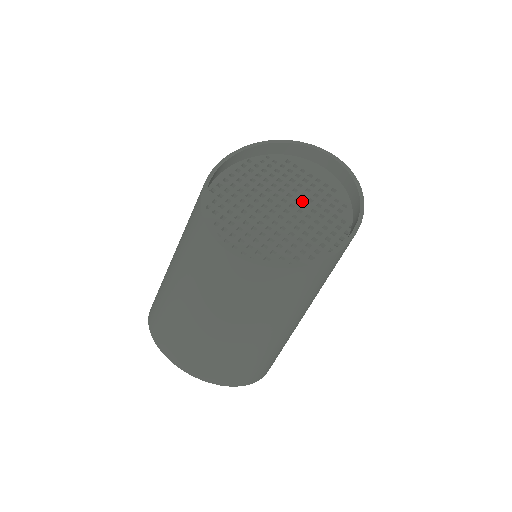
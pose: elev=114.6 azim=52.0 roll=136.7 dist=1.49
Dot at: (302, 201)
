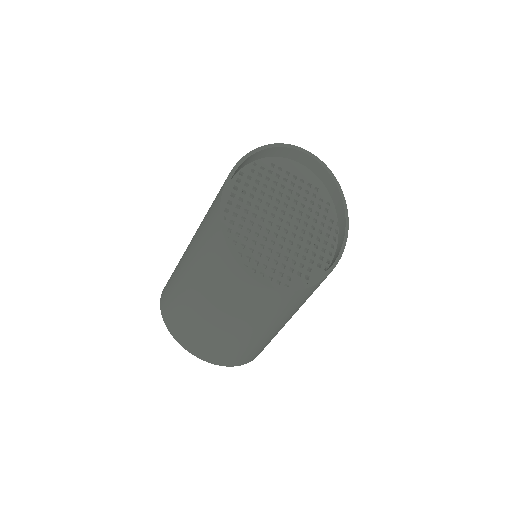
Dot at: (296, 208)
